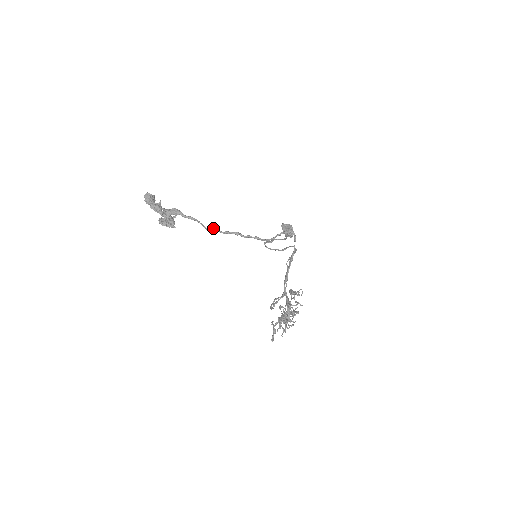
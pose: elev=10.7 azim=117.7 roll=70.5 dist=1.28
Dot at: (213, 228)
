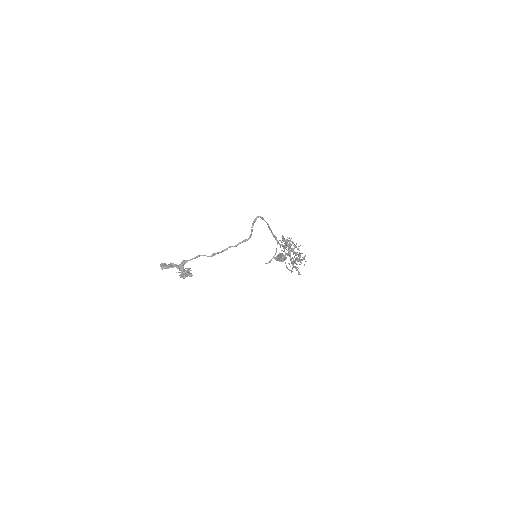
Dot at: (213, 253)
